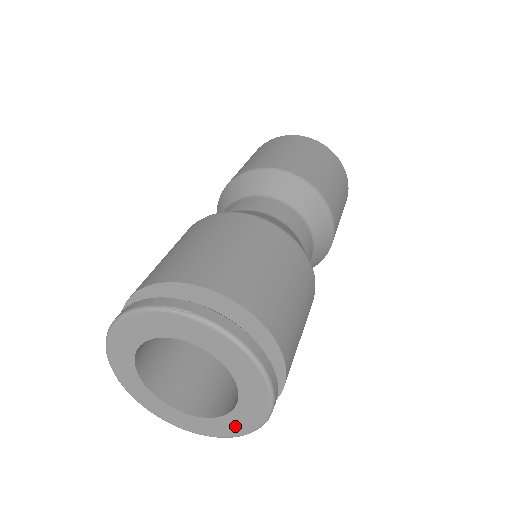
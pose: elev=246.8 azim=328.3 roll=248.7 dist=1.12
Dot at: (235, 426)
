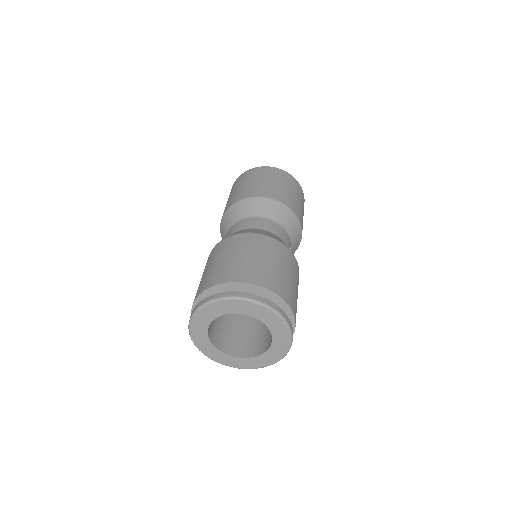
Dot at: (282, 336)
